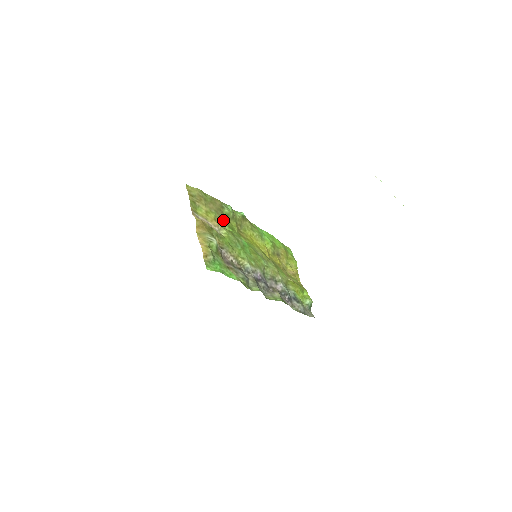
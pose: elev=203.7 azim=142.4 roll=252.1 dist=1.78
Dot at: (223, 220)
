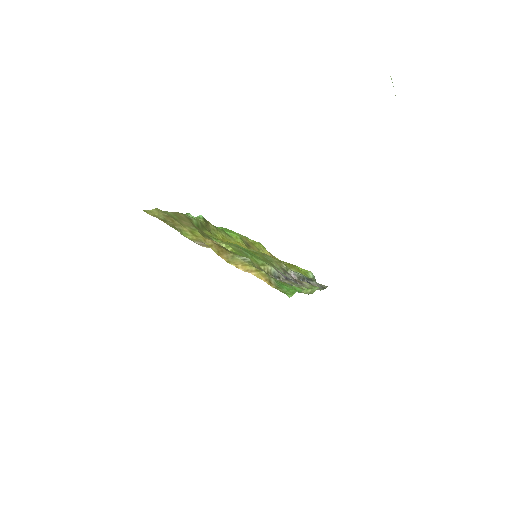
Dot at: (204, 234)
